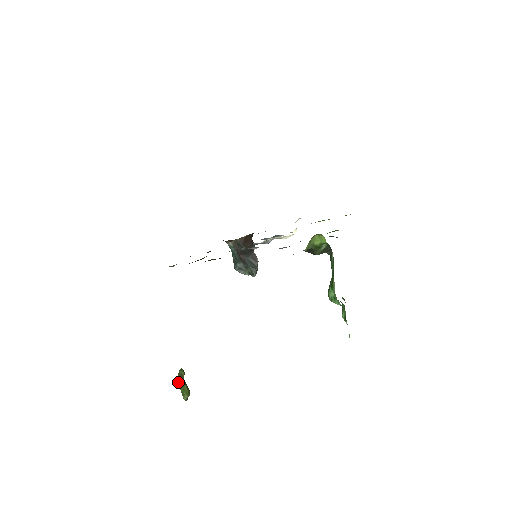
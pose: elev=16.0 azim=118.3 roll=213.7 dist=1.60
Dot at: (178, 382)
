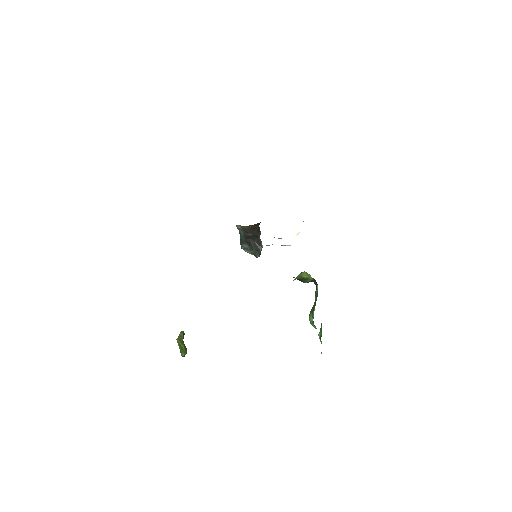
Dot at: (178, 343)
